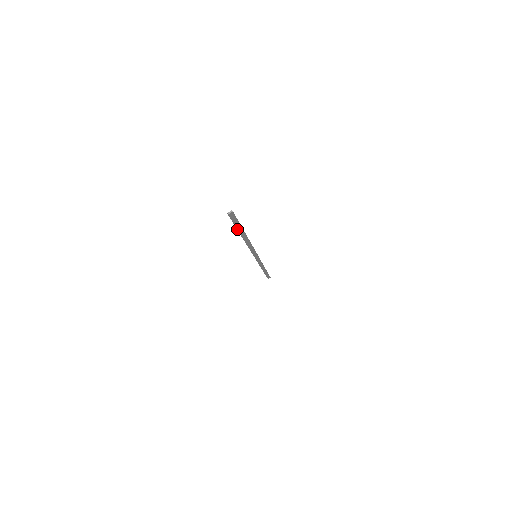
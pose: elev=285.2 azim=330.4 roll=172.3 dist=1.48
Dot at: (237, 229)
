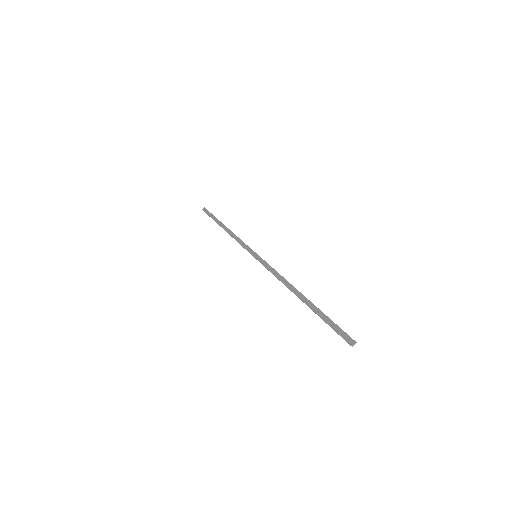
Dot at: (319, 316)
